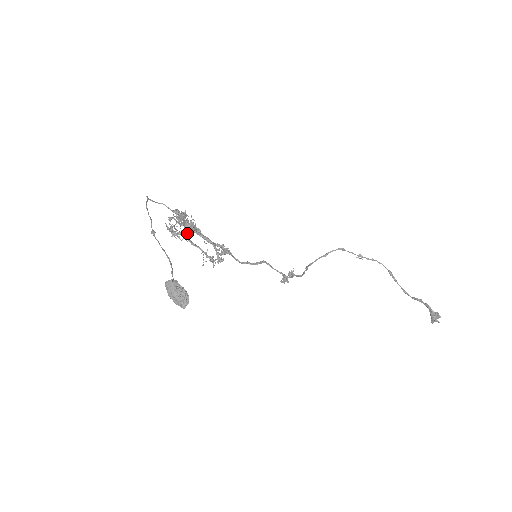
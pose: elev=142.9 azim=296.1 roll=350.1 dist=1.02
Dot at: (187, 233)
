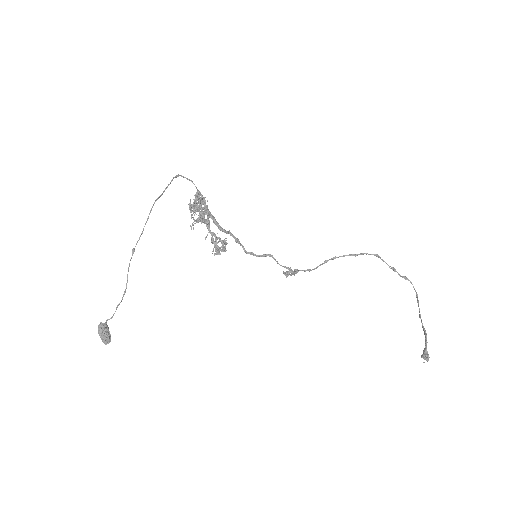
Dot at: (204, 214)
